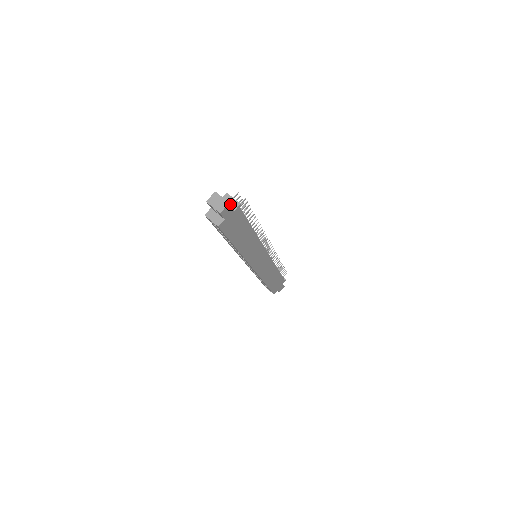
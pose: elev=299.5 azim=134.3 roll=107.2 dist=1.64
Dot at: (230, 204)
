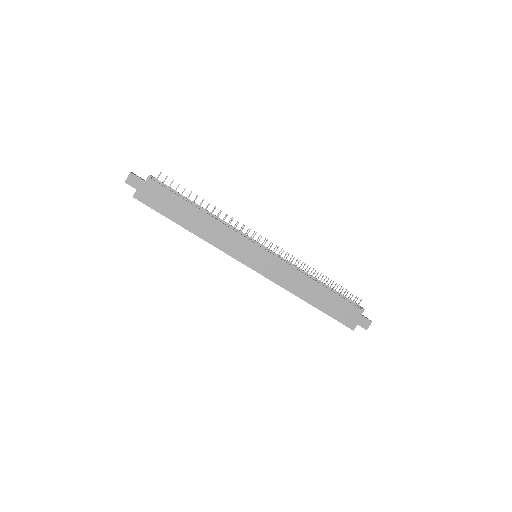
Dot at: (133, 174)
